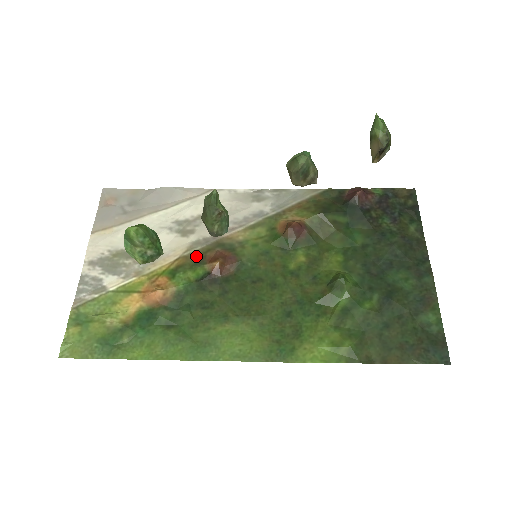
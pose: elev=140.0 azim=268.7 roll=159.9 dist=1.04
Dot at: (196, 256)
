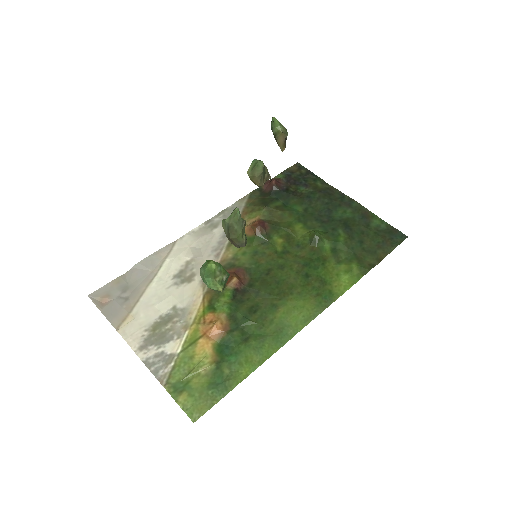
Dot at: occluded
